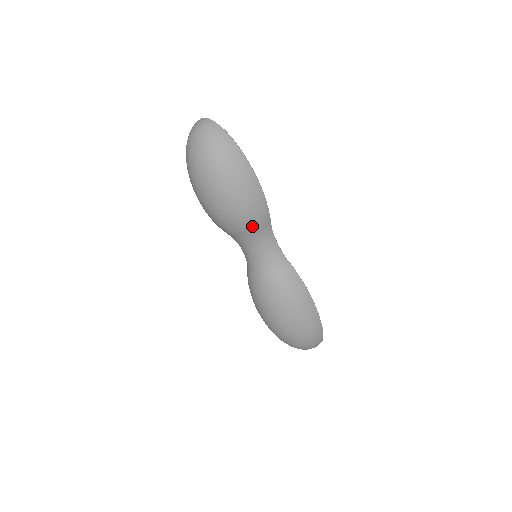
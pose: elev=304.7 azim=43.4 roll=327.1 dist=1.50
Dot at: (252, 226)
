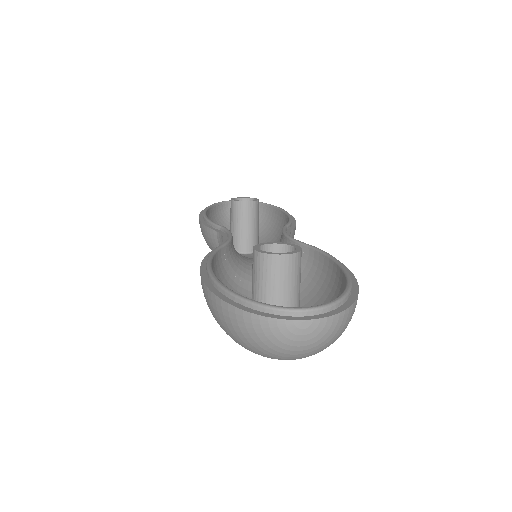
Dot at: occluded
